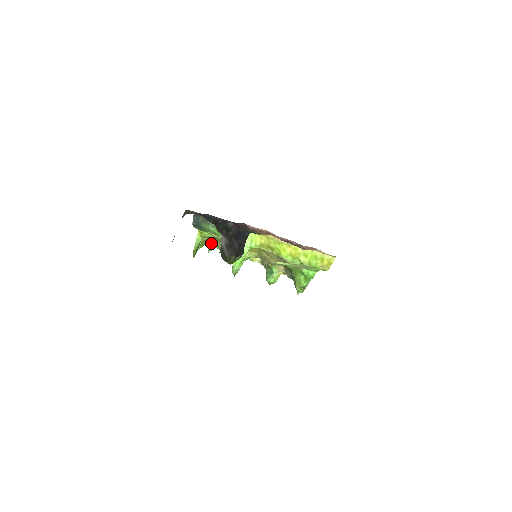
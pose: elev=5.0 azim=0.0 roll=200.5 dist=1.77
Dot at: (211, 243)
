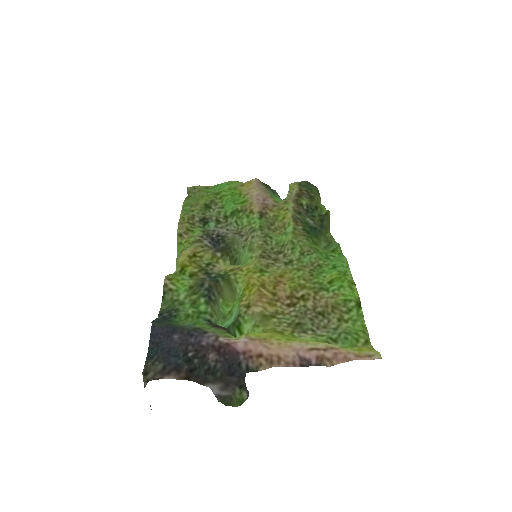
Dot at: (189, 237)
